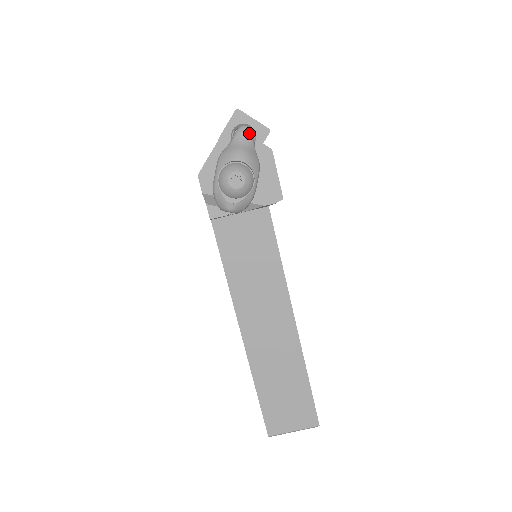
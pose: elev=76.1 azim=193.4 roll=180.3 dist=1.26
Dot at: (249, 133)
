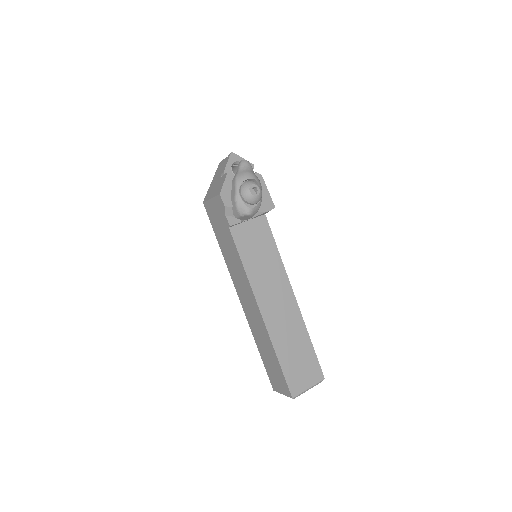
Dot at: (249, 163)
